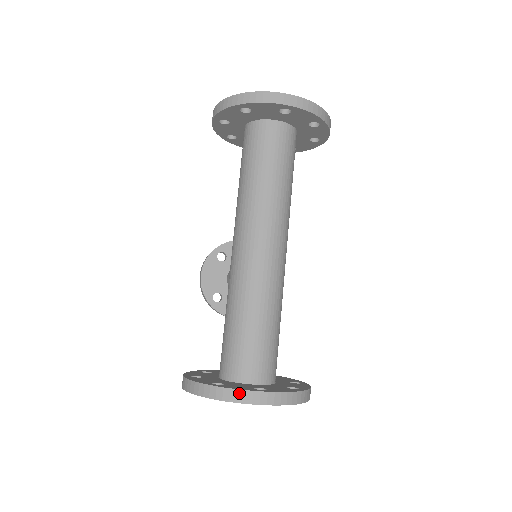
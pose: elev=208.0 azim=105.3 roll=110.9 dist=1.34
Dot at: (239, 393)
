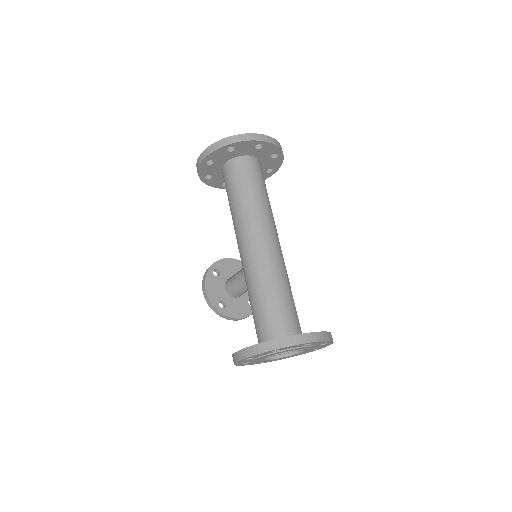
Dot at: (297, 337)
